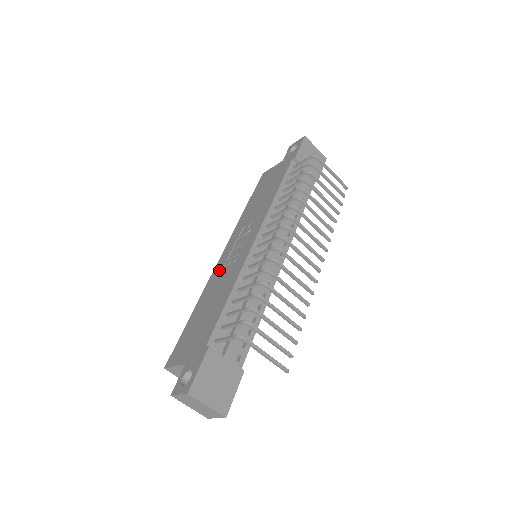
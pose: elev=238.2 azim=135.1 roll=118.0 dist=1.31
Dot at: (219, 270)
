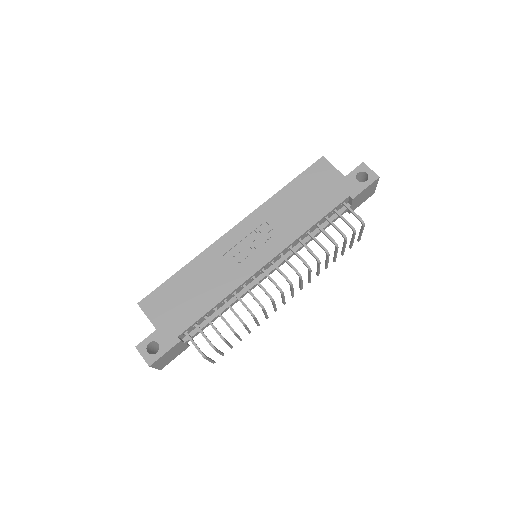
Dot at: (223, 250)
